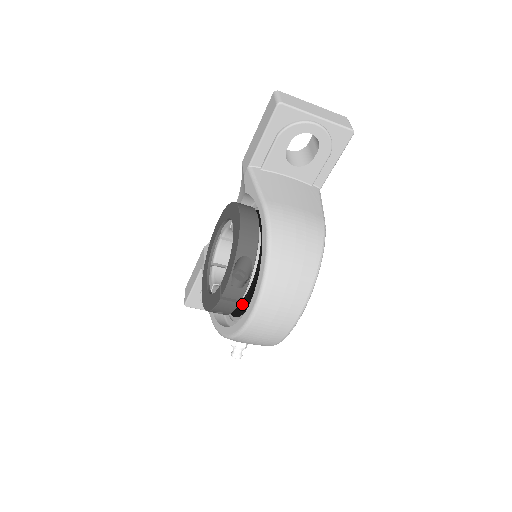
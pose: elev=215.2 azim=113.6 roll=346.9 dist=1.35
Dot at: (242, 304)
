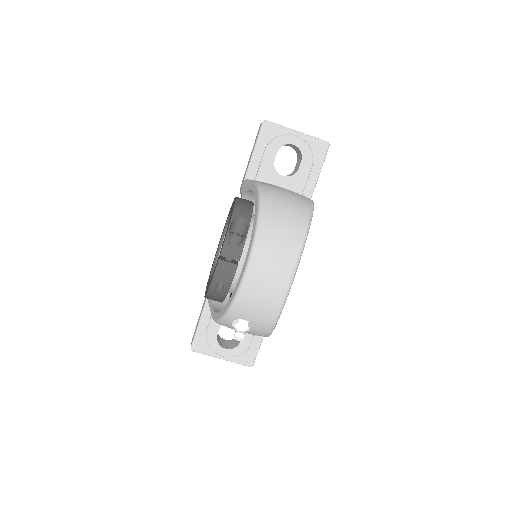
Dot at: occluded
